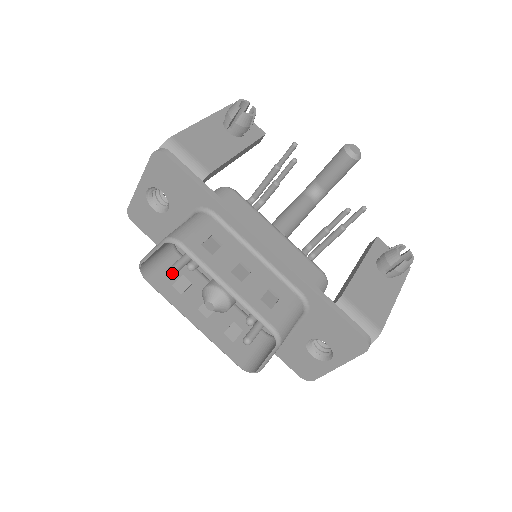
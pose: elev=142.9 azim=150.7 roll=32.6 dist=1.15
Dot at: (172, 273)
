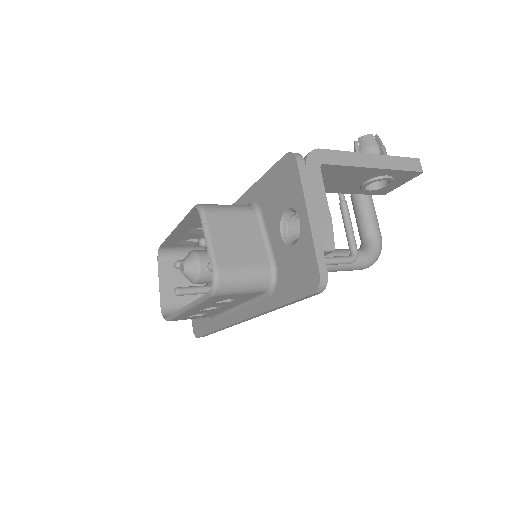
Dot at: (175, 290)
